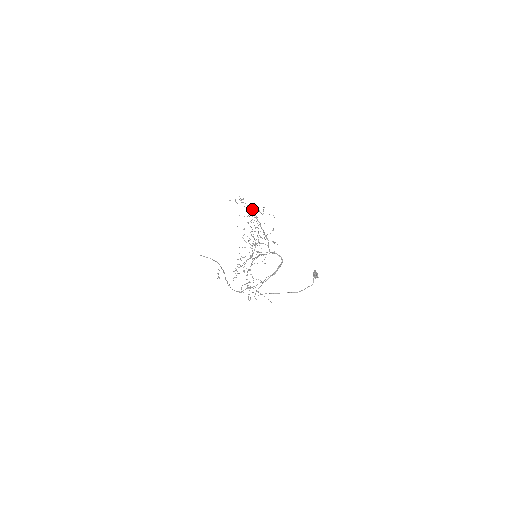
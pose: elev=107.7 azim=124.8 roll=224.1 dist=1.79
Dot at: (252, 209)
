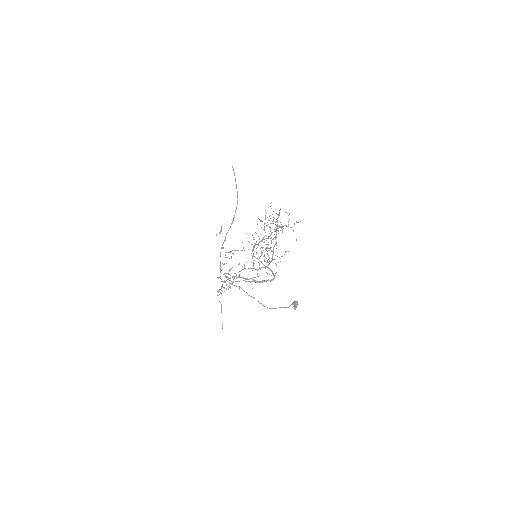
Dot at: occluded
